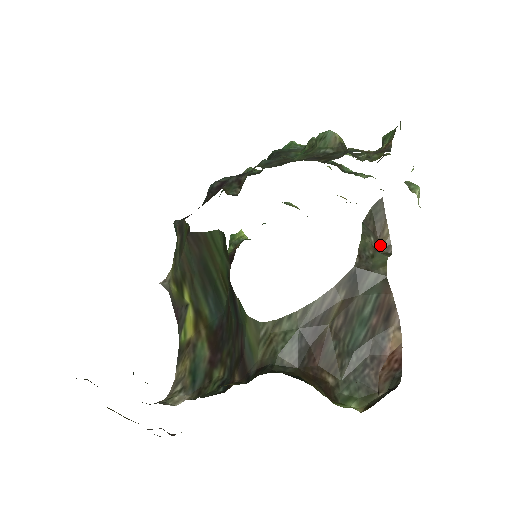
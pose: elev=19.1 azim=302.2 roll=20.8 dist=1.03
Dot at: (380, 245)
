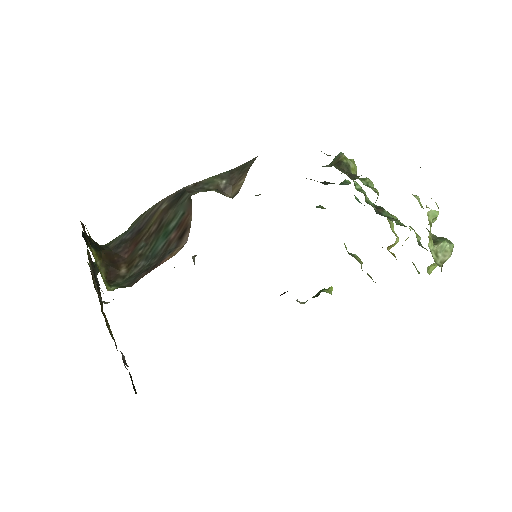
Dot at: (232, 192)
